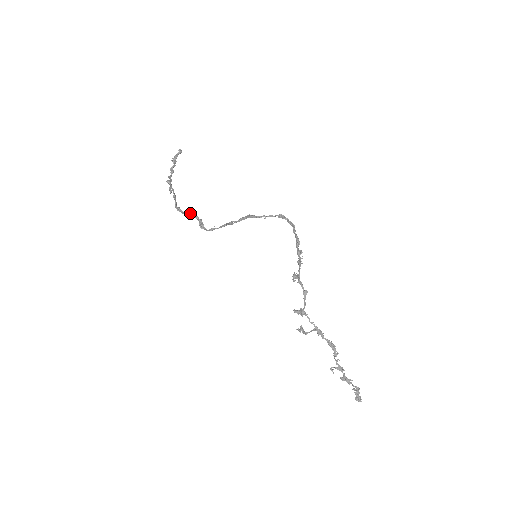
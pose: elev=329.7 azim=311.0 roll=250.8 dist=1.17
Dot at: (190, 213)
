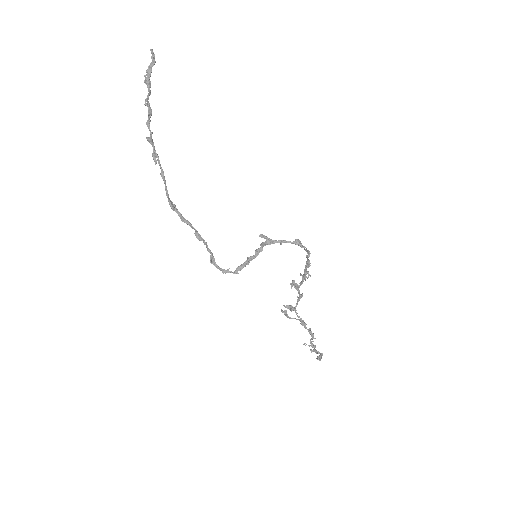
Dot at: (192, 226)
